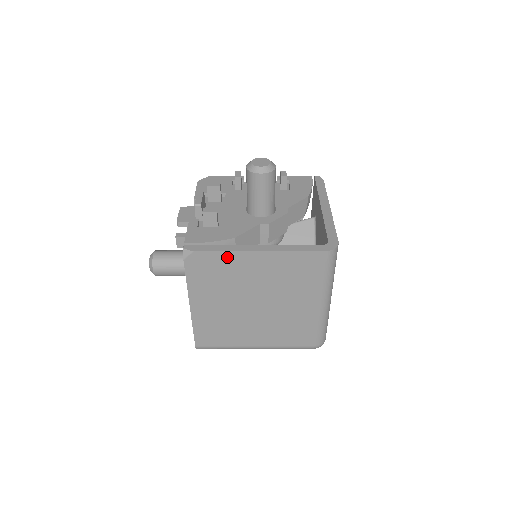
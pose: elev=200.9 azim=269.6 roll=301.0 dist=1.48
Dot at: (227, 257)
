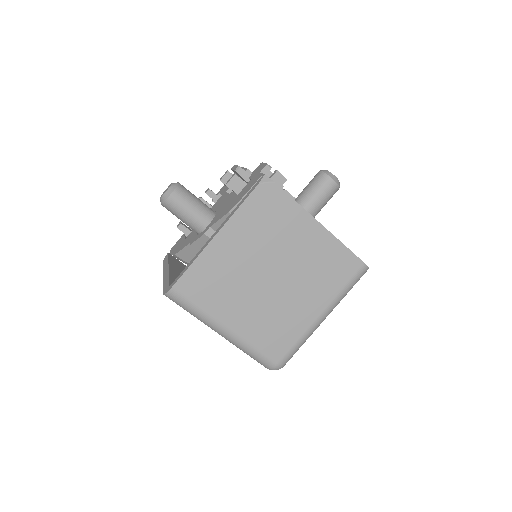
Dot at: (294, 210)
